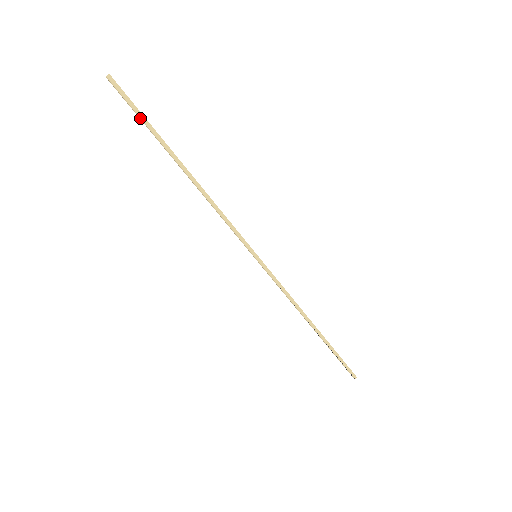
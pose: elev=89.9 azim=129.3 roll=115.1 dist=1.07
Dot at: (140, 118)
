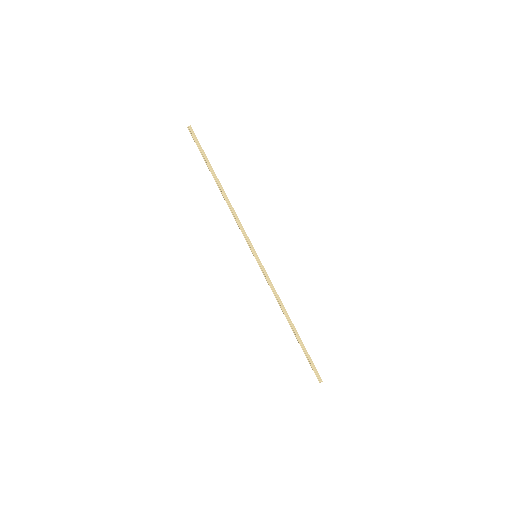
Dot at: (201, 151)
